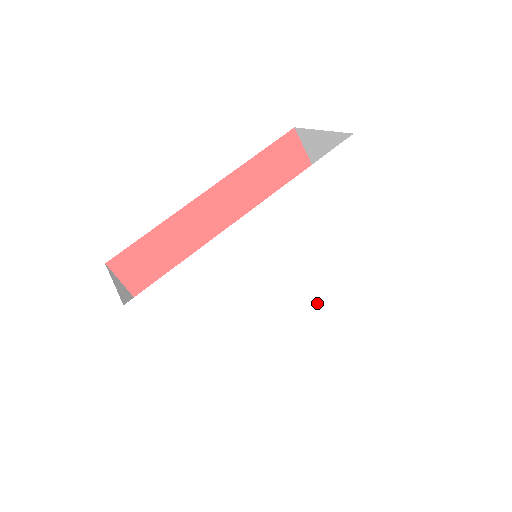
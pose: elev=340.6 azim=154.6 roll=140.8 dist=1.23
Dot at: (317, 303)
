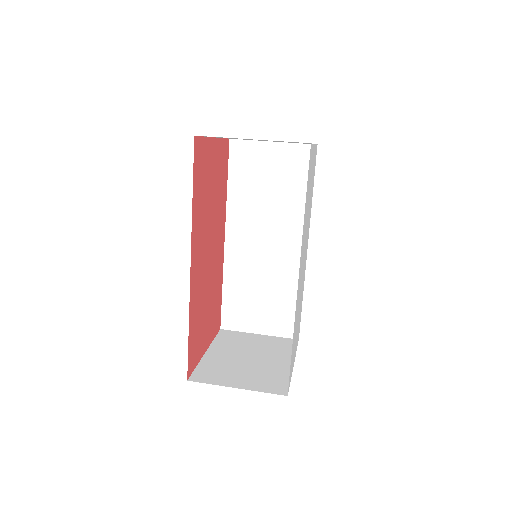
Dot at: occluded
